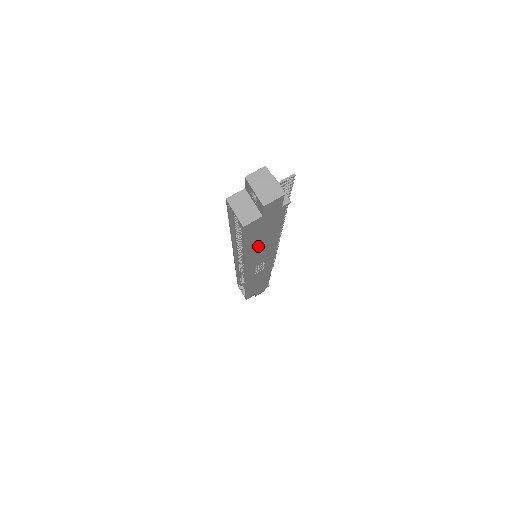
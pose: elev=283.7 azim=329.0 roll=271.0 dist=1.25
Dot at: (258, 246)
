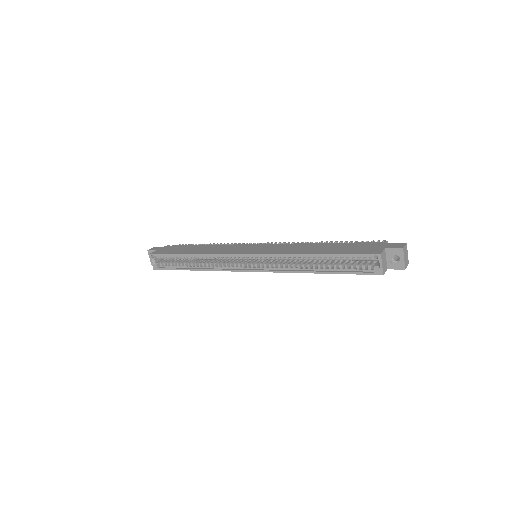
Dot at: occluded
